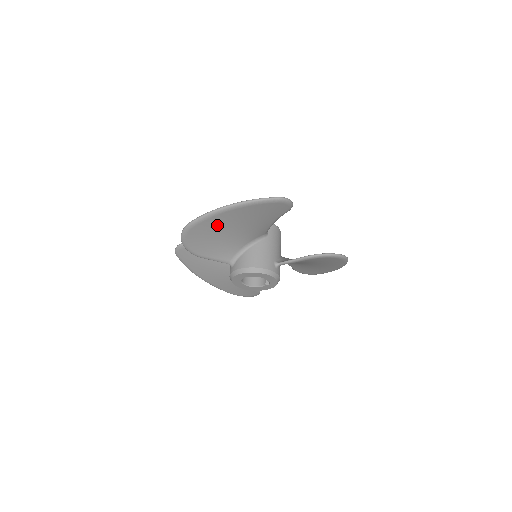
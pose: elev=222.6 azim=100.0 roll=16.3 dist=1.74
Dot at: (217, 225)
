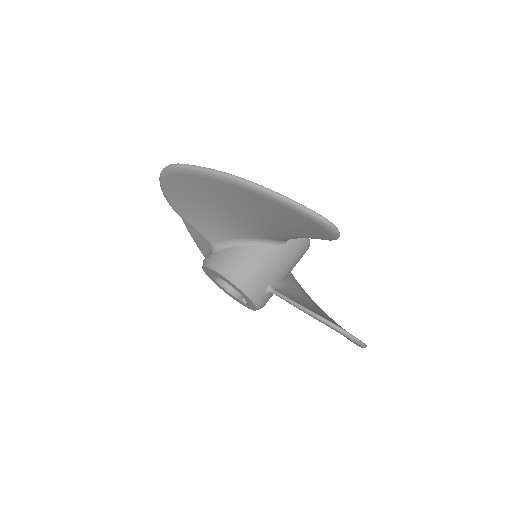
Dot at: (215, 192)
